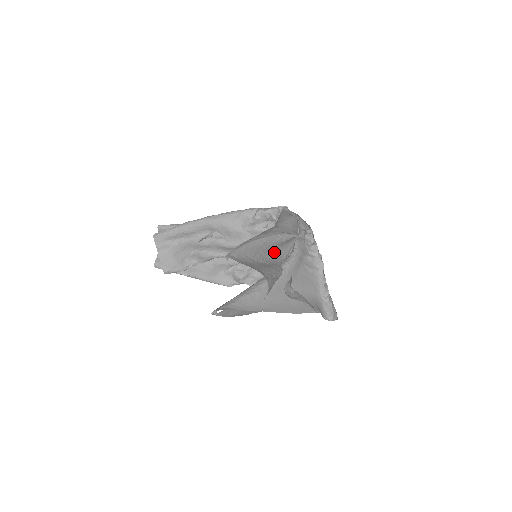
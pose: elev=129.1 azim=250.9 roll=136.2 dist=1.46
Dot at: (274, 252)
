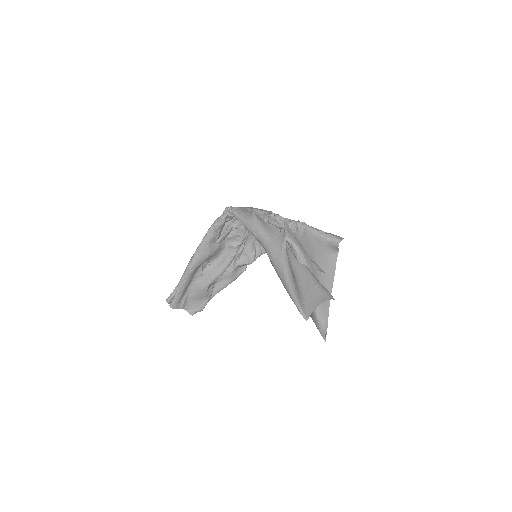
Dot at: (290, 263)
